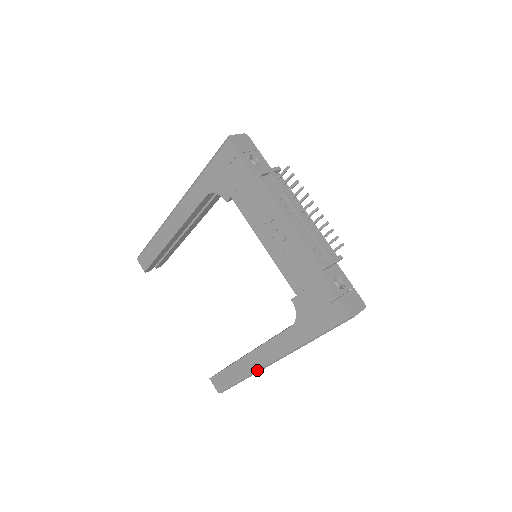
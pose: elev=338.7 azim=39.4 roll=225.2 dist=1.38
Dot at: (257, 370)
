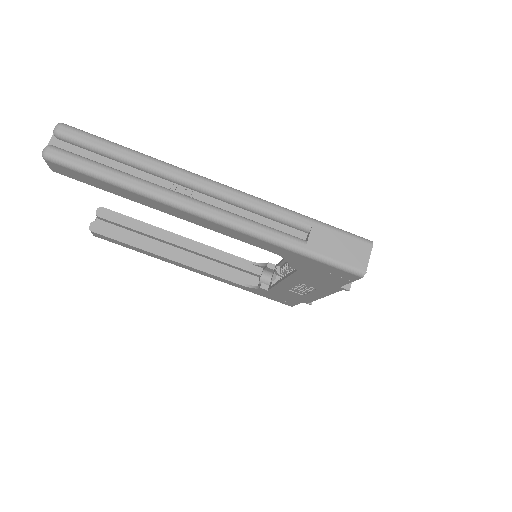
Dot at: occluded
